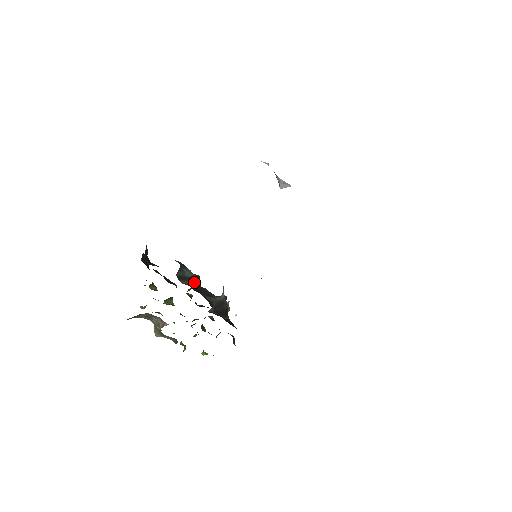
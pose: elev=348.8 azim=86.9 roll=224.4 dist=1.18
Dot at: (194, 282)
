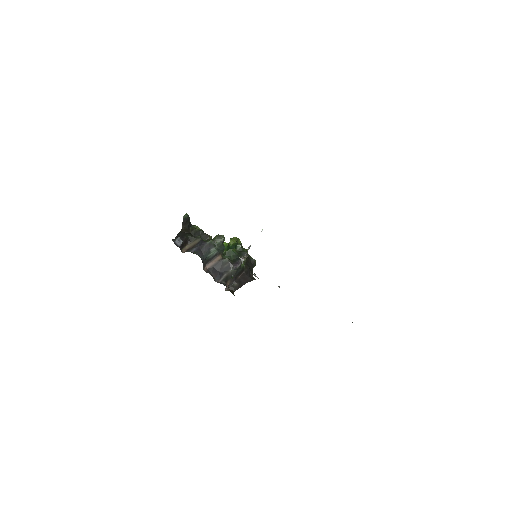
Dot at: (217, 258)
